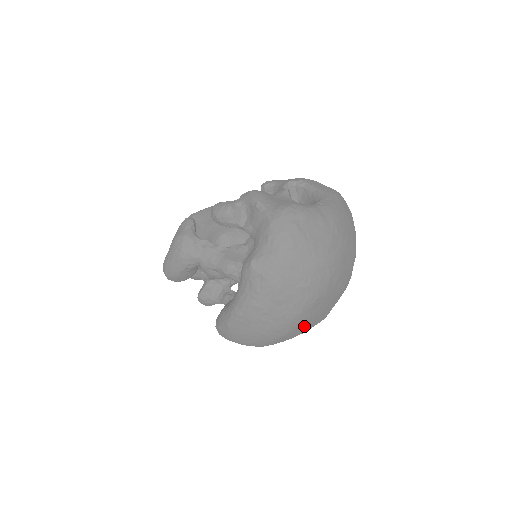
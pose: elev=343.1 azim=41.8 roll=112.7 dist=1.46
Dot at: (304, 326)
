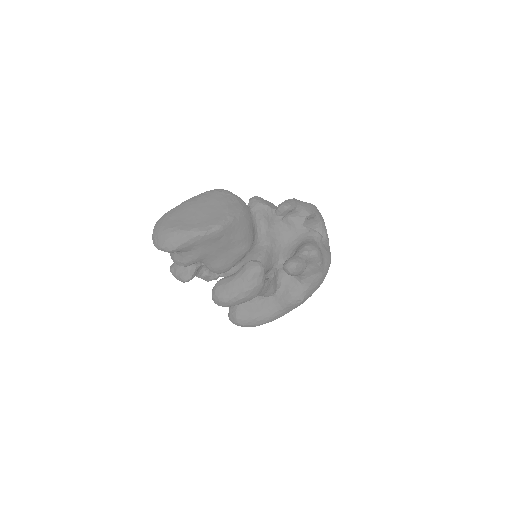
Dot at: occluded
